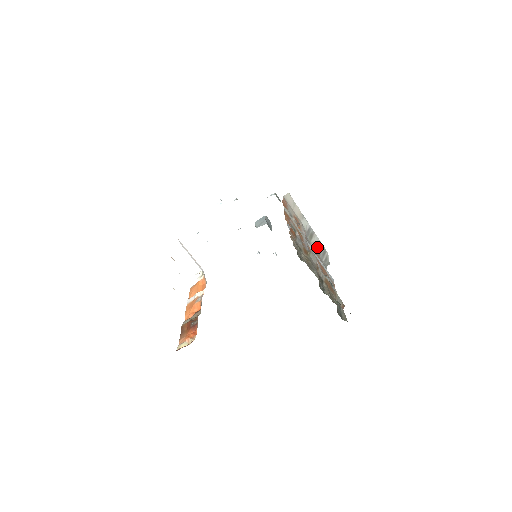
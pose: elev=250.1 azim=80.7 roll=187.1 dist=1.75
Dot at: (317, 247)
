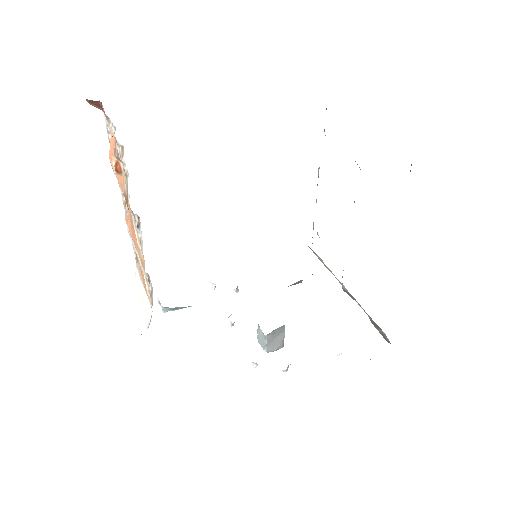
Dot at: occluded
